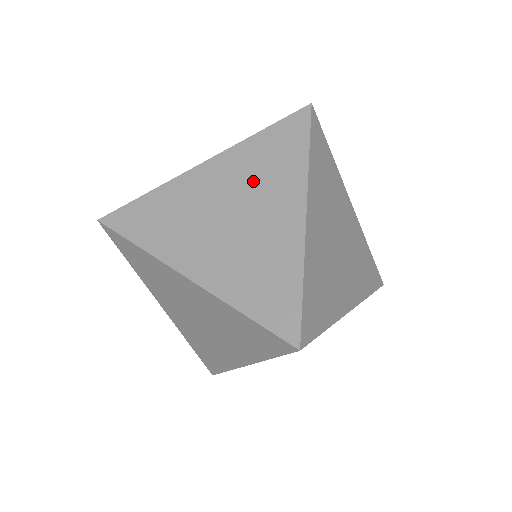
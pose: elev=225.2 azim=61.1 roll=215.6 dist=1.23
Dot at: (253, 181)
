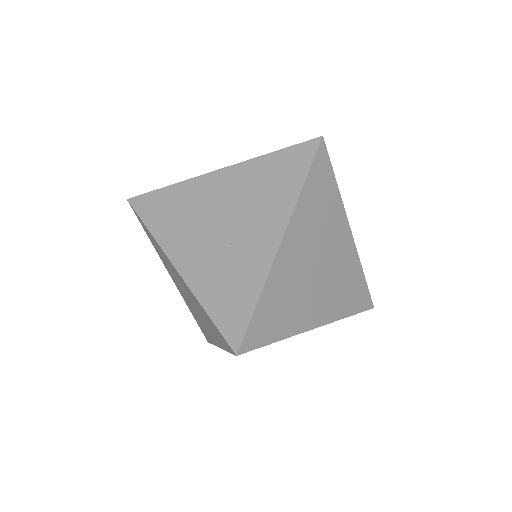
Dot at: (250, 198)
